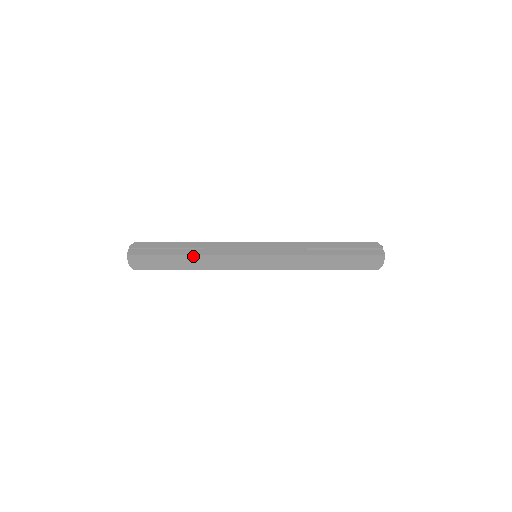
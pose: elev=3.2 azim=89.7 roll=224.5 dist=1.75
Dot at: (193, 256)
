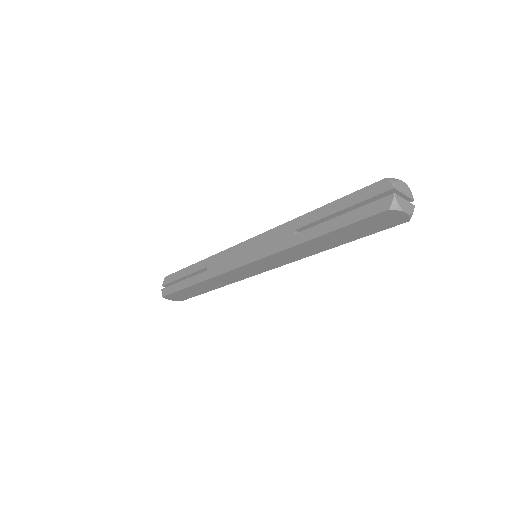
Dot at: (200, 283)
